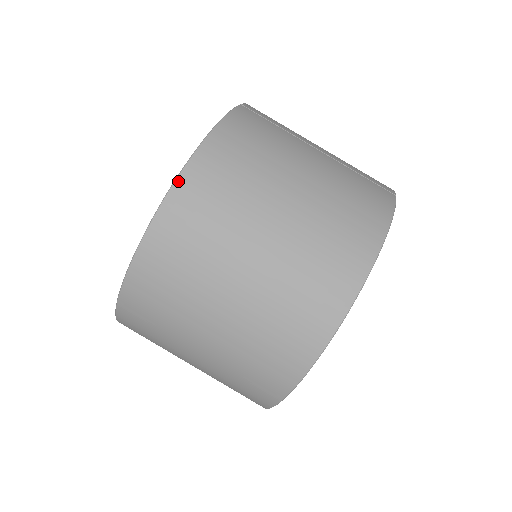
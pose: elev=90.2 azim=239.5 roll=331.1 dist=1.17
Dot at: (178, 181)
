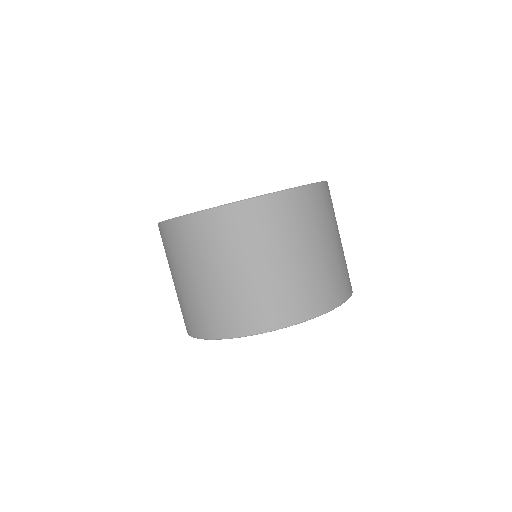
Dot at: (325, 183)
